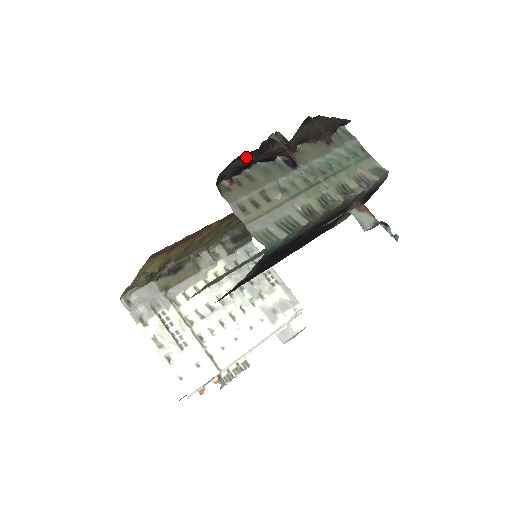
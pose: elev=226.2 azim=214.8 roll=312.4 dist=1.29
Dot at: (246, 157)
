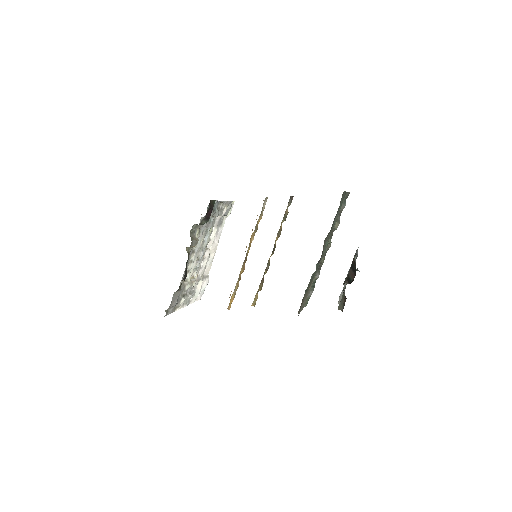
Dot at: occluded
